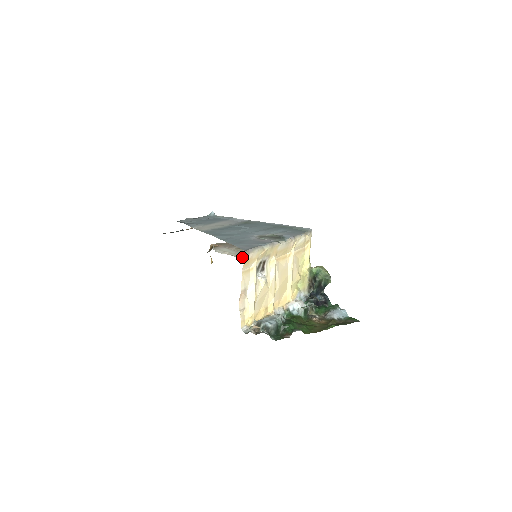
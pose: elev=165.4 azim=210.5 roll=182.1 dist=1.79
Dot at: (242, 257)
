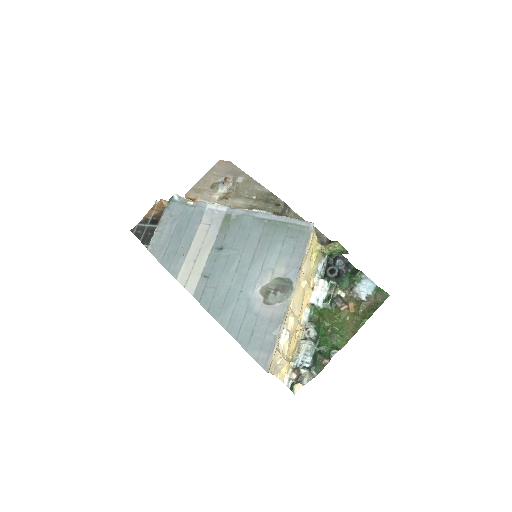
Dot at: occluded
